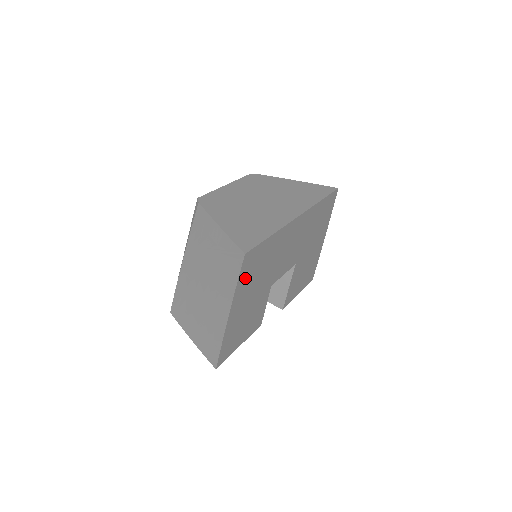
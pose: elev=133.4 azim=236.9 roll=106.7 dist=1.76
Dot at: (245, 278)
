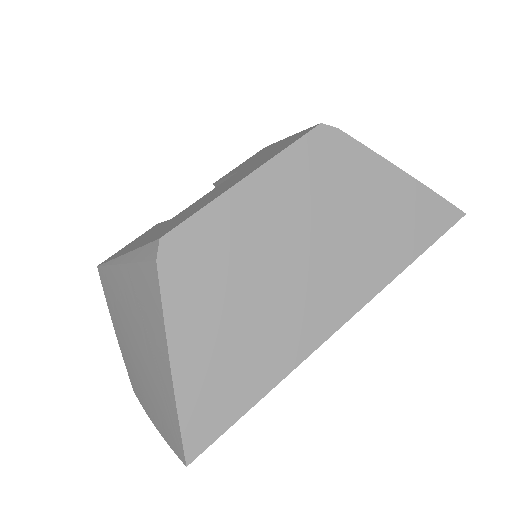
Dot at: occluded
